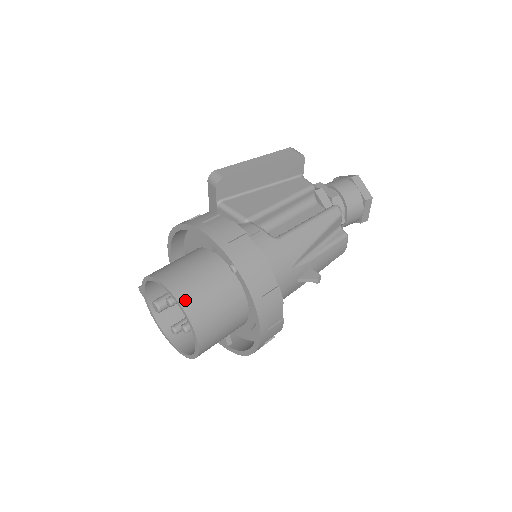
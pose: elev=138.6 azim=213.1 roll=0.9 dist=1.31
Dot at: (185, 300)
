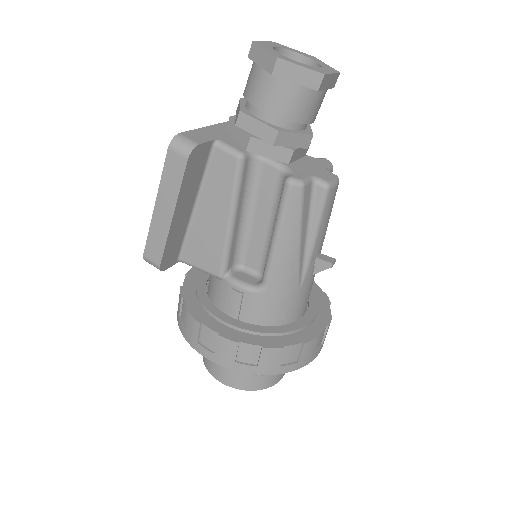
Dot at: (247, 386)
